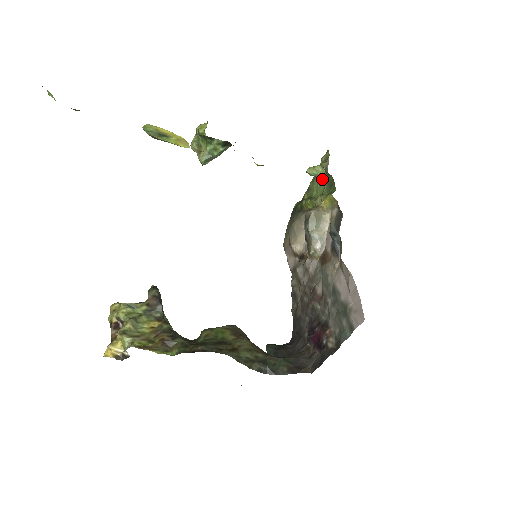
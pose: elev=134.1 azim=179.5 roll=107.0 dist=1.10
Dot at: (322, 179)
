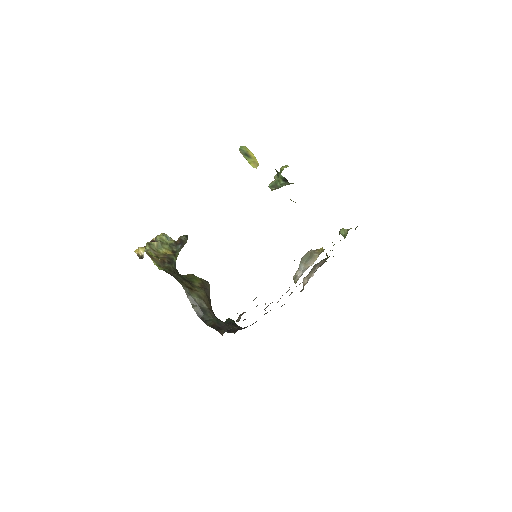
Dot at: occluded
